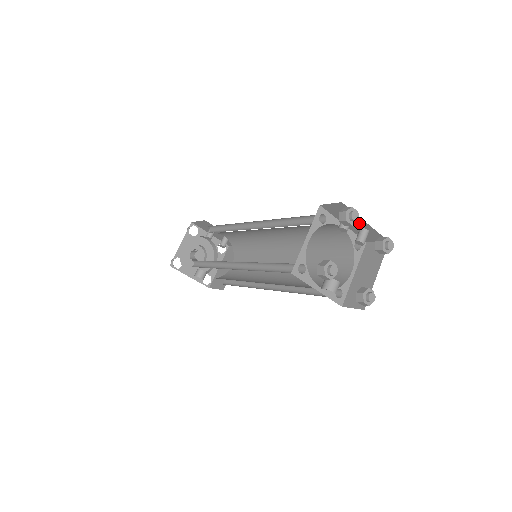
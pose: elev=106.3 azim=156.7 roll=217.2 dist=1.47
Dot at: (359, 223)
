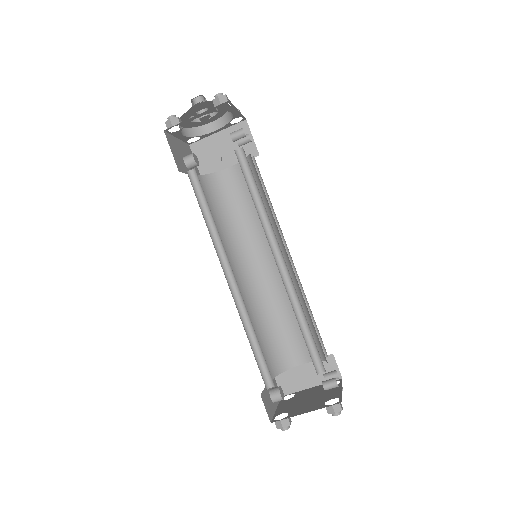
Dot at: occluded
